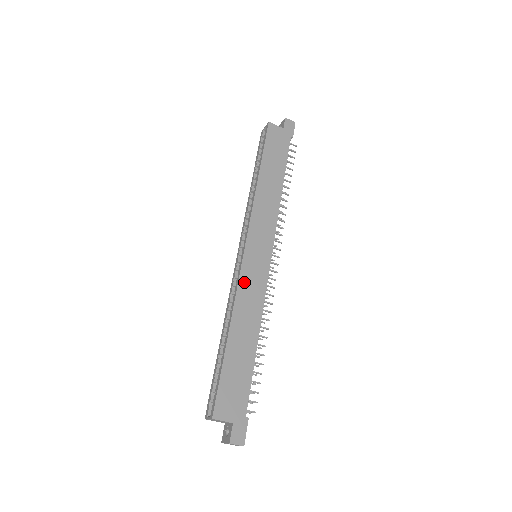
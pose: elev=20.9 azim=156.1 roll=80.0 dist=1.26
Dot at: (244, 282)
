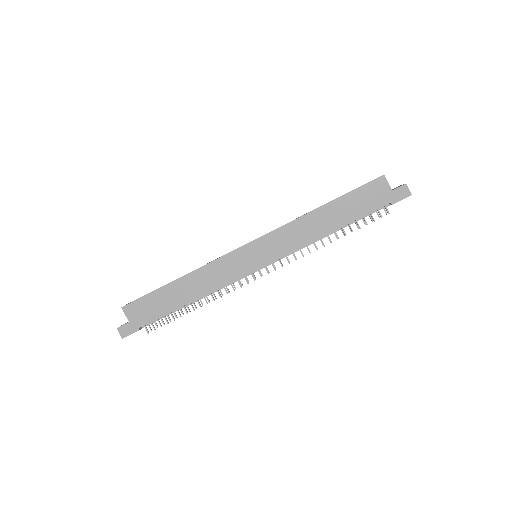
Dot at: (222, 262)
